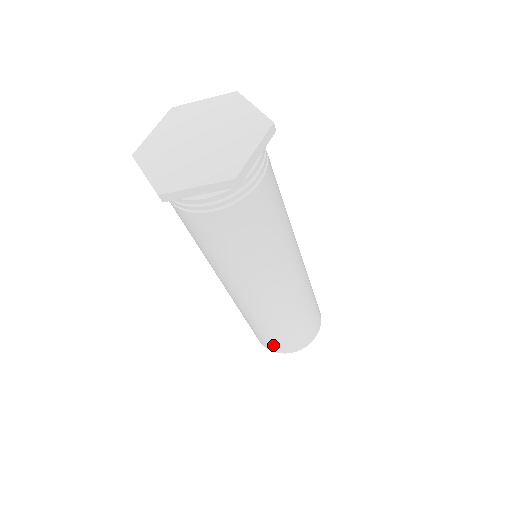
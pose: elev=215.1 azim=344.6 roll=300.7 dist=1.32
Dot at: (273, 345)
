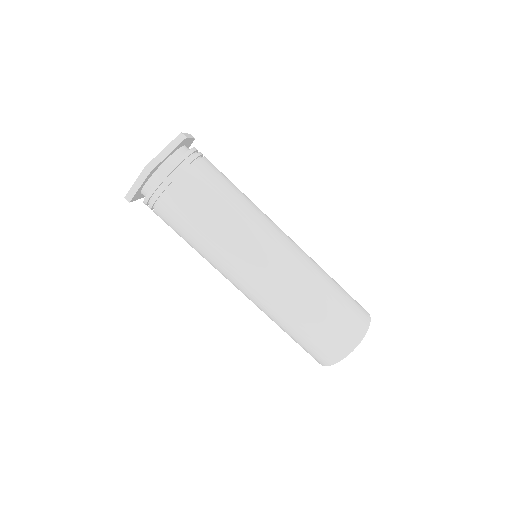
Dot at: (340, 335)
